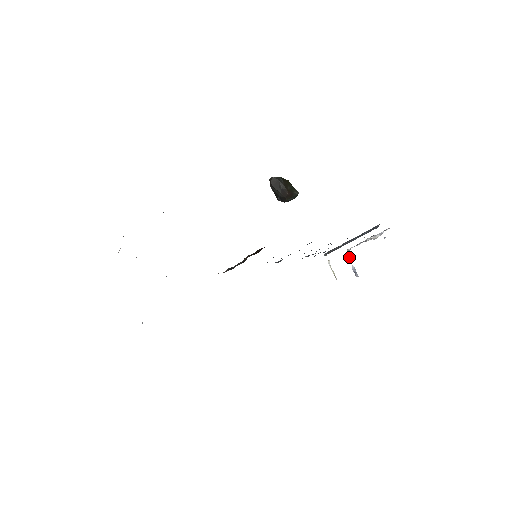
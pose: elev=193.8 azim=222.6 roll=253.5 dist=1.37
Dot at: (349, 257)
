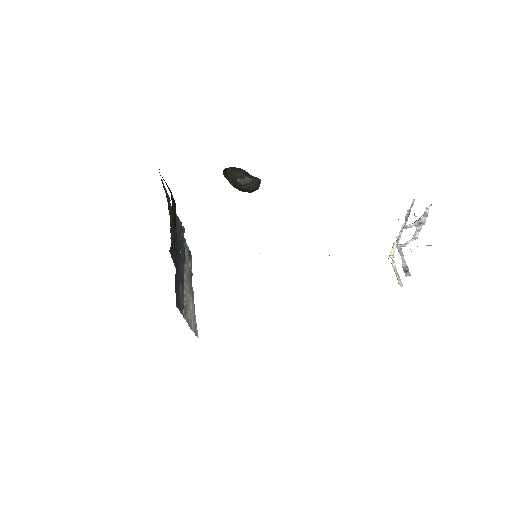
Dot at: (399, 253)
